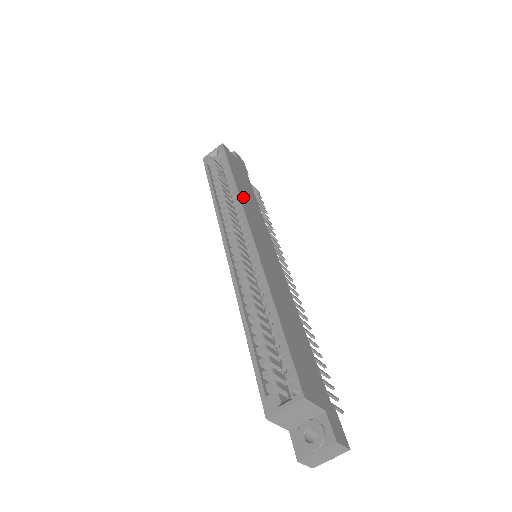
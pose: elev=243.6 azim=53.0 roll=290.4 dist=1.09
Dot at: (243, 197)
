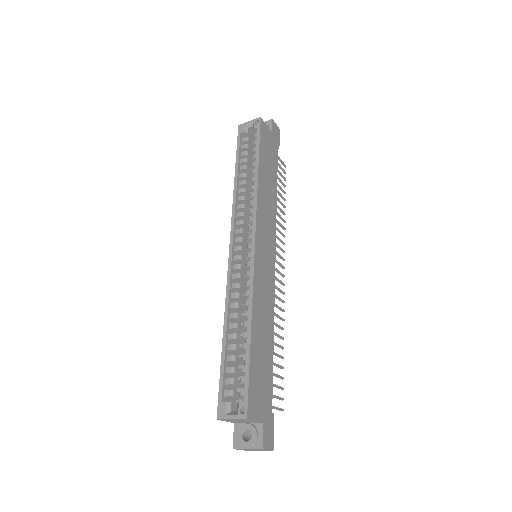
Dot at: (261, 193)
